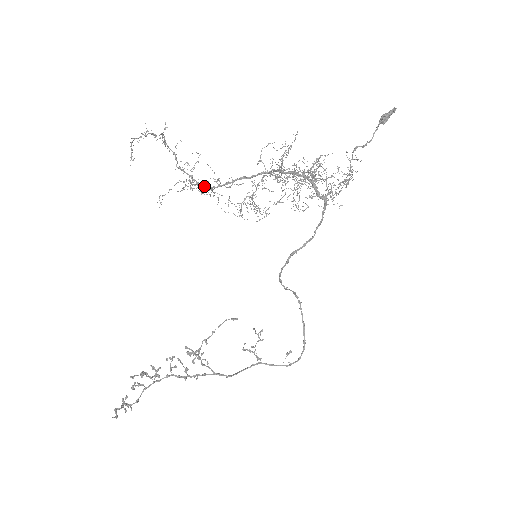
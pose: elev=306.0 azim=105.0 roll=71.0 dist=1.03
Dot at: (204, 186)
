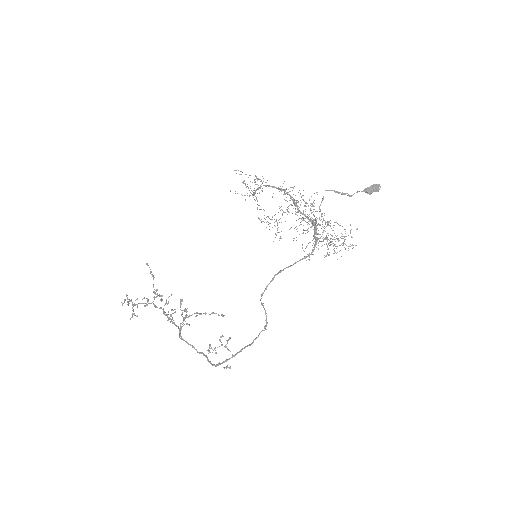
Dot at: (254, 194)
